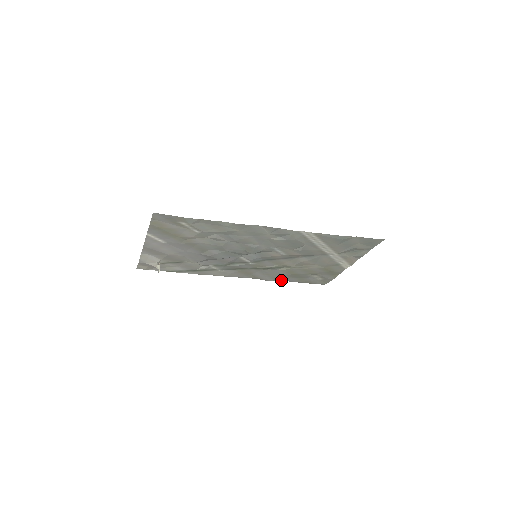
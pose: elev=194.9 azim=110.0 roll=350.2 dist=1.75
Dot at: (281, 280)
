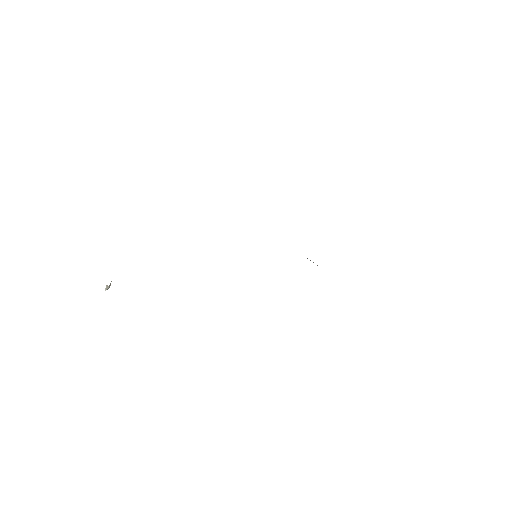
Dot at: occluded
